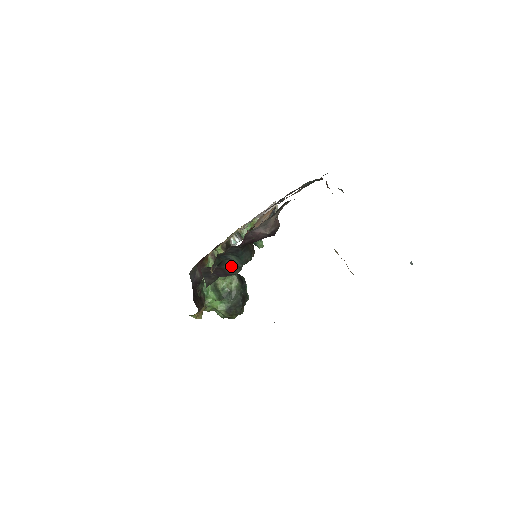
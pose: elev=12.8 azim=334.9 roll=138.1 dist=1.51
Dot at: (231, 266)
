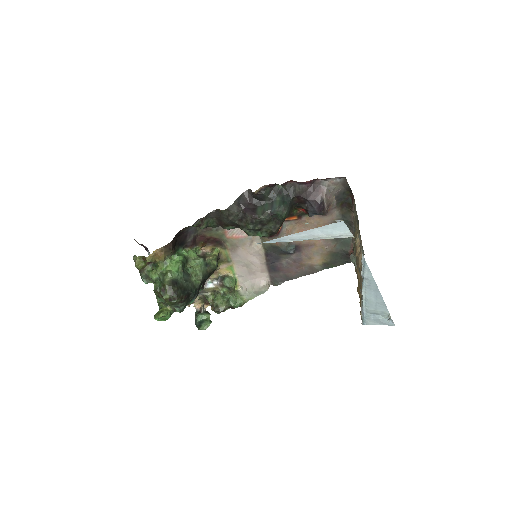
Dot at: (265, 208)
